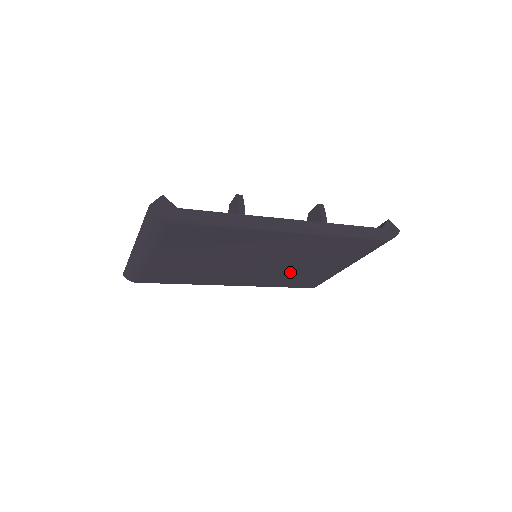
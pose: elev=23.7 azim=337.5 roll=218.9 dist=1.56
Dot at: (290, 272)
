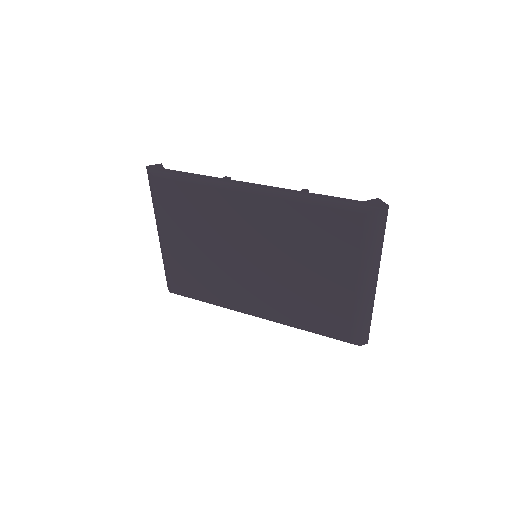
Dot at: (299, 289)
